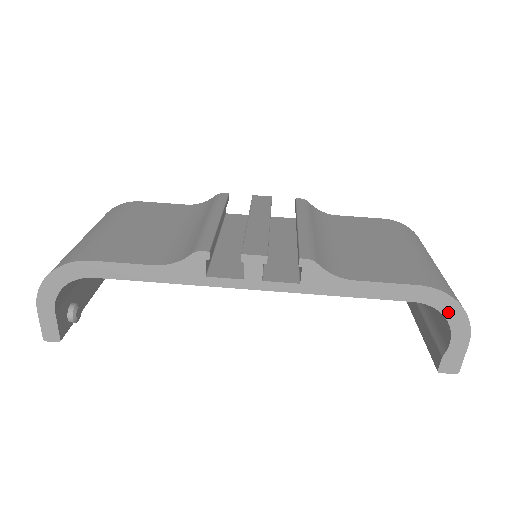
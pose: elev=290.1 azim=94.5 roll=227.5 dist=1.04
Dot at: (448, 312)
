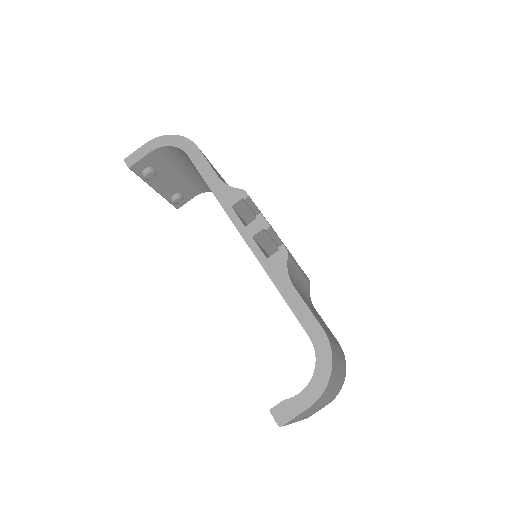
Dot at: (320, 367)
